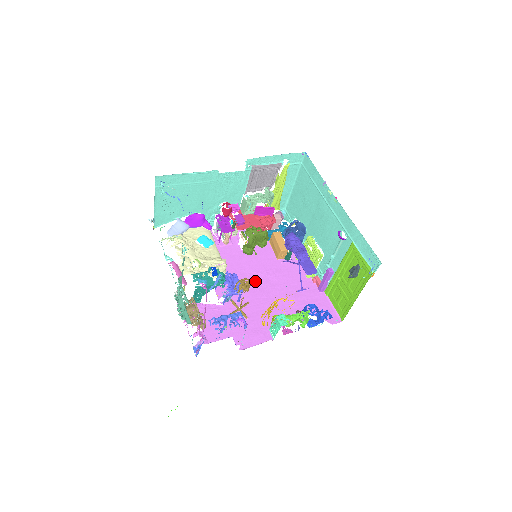
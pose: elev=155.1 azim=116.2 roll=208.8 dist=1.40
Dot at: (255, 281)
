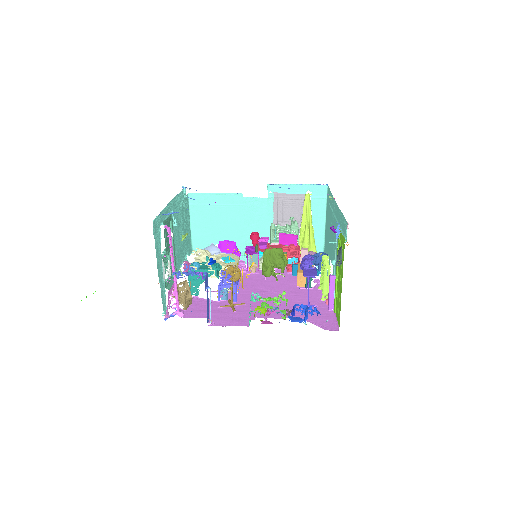
Dot at: (263, 294)
